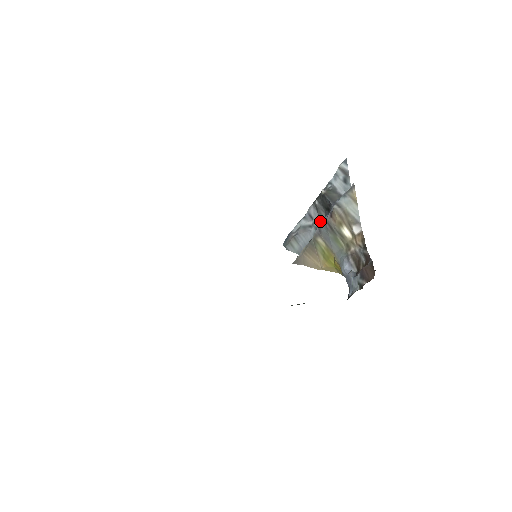
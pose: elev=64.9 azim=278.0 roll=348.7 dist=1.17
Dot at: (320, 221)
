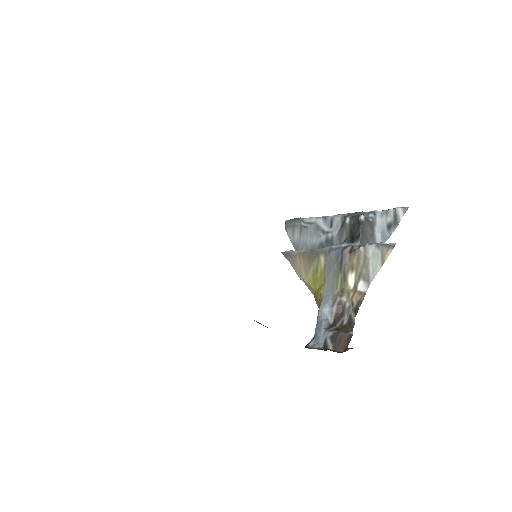
Dot at: (336, 237)
